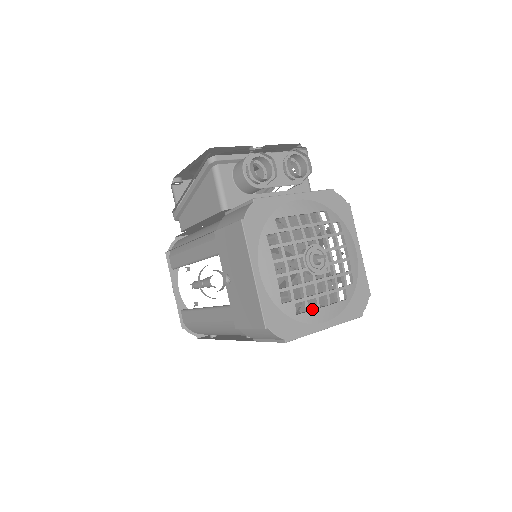
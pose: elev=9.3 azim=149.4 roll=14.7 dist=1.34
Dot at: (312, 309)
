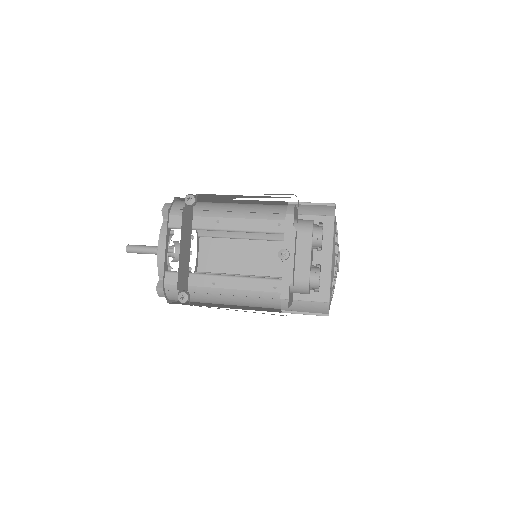
Dot at: occluded
